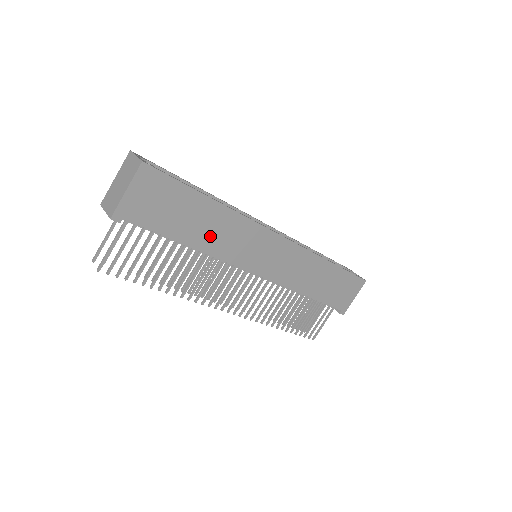
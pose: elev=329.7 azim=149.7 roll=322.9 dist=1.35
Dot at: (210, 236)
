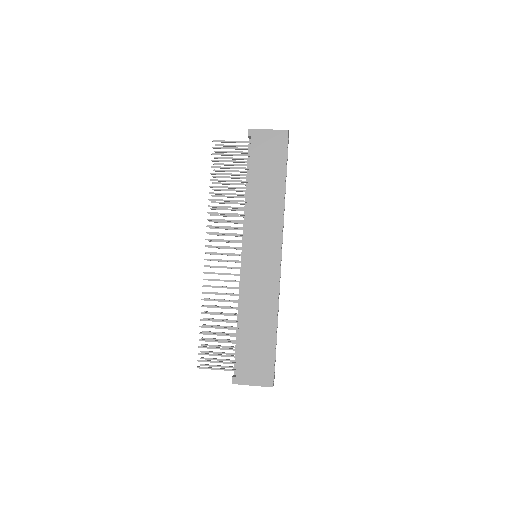
Dot at: (260, 198)
